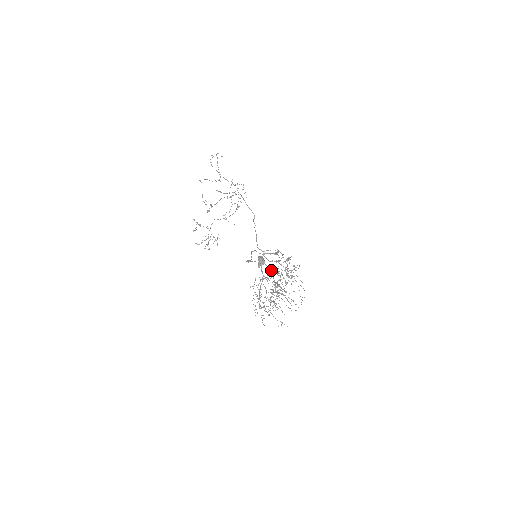
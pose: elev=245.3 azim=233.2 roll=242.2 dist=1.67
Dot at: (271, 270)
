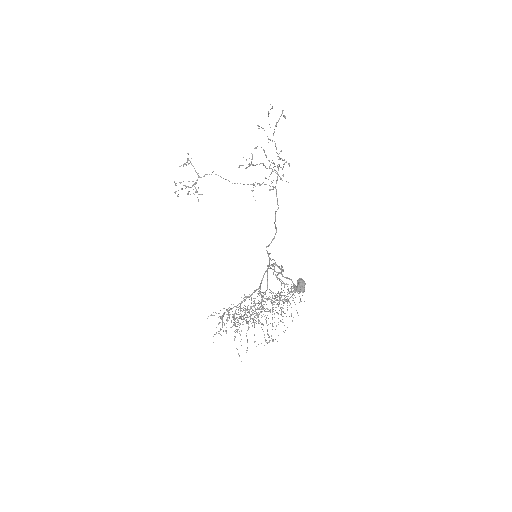
Dot at: occluded
